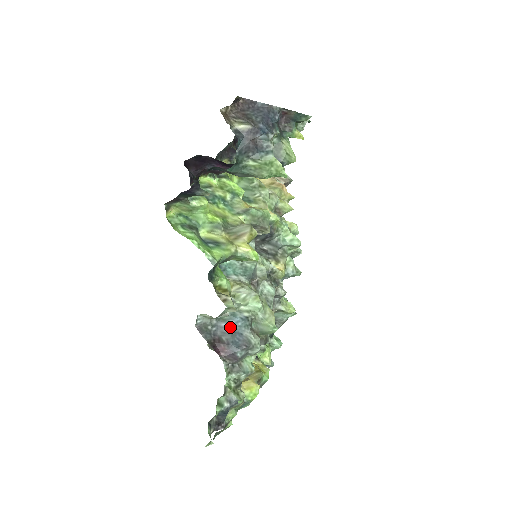
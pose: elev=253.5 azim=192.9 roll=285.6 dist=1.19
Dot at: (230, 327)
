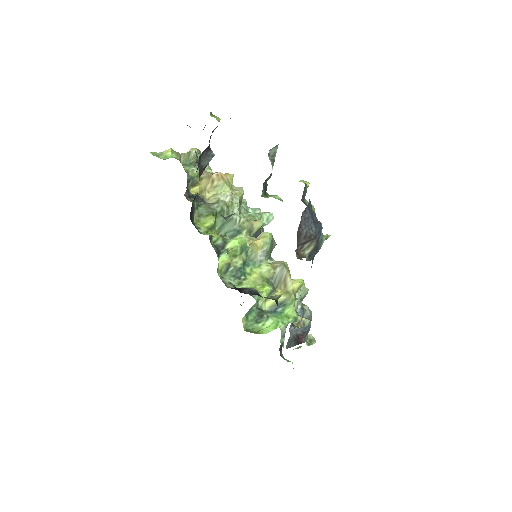
Dot at: occluded
